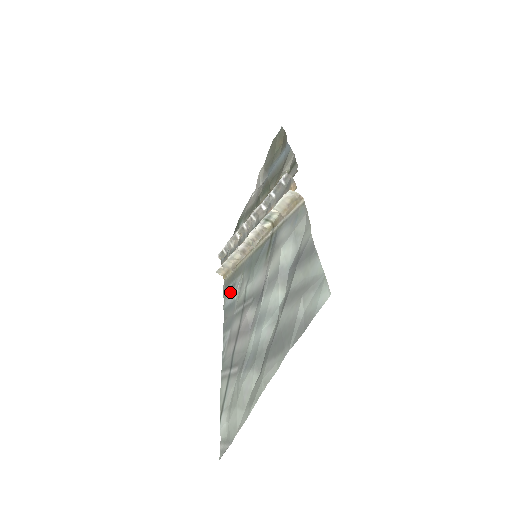
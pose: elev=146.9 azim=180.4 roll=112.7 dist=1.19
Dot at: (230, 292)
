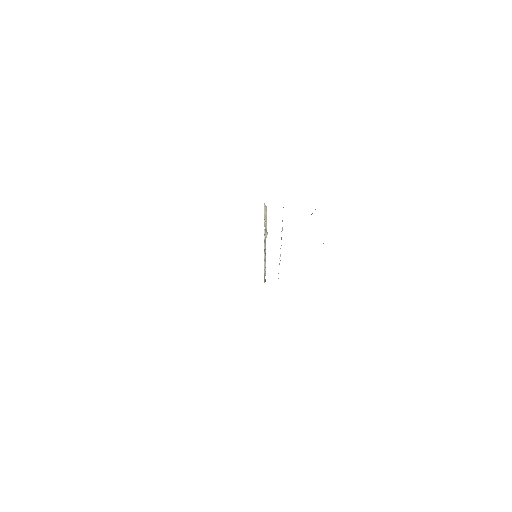
Dot at: occluded
